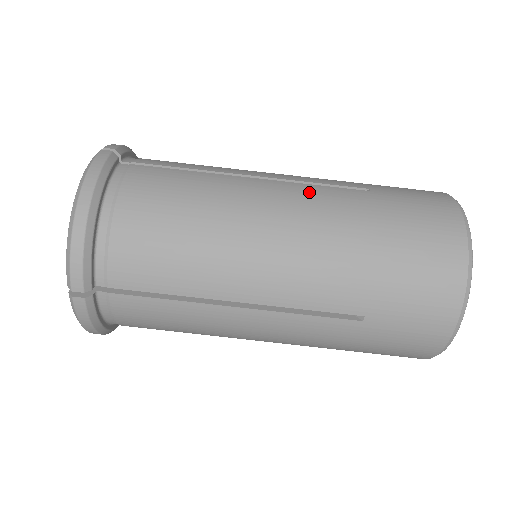
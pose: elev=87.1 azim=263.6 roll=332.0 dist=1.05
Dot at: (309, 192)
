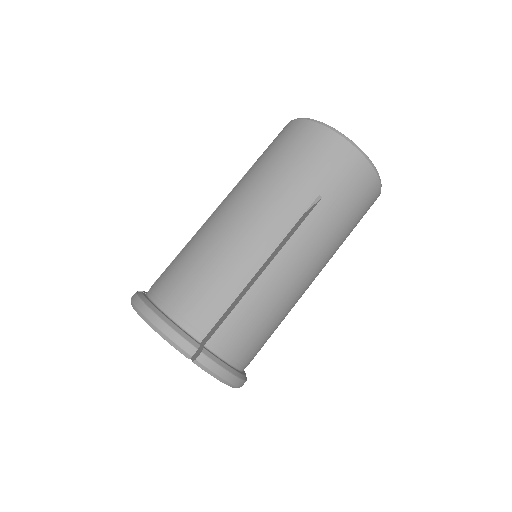
Dot at: (232, 194)
